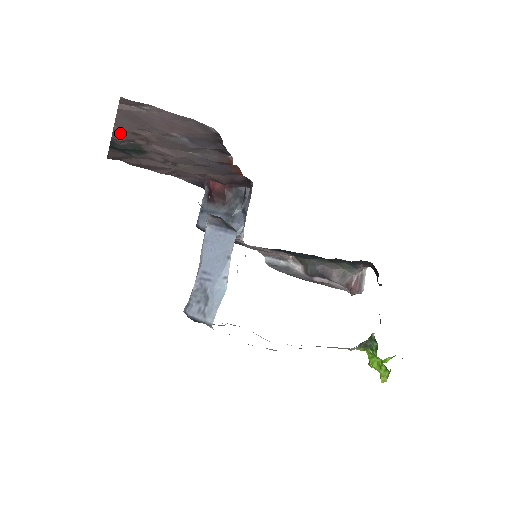
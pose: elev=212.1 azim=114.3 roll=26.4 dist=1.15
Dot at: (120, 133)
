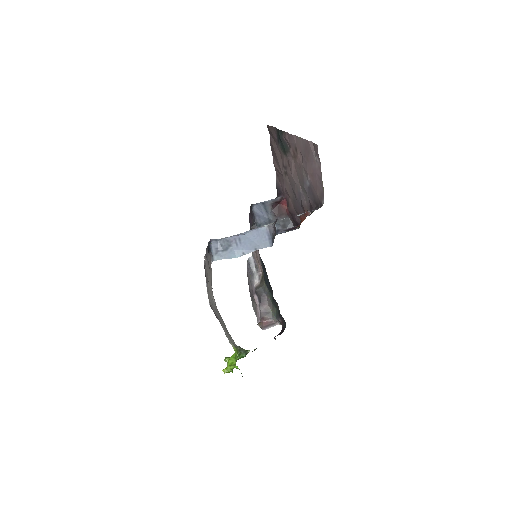
Dot at: (292, 139)
